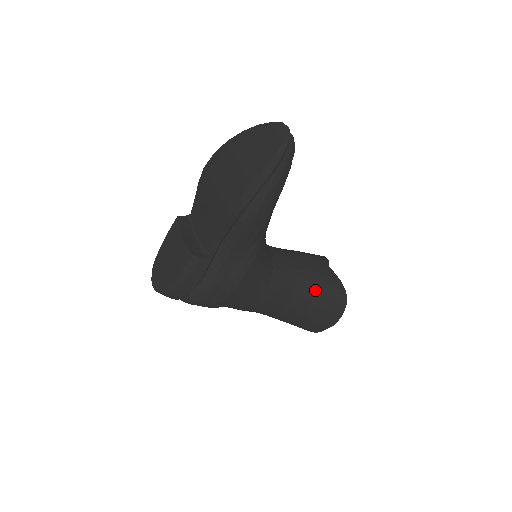
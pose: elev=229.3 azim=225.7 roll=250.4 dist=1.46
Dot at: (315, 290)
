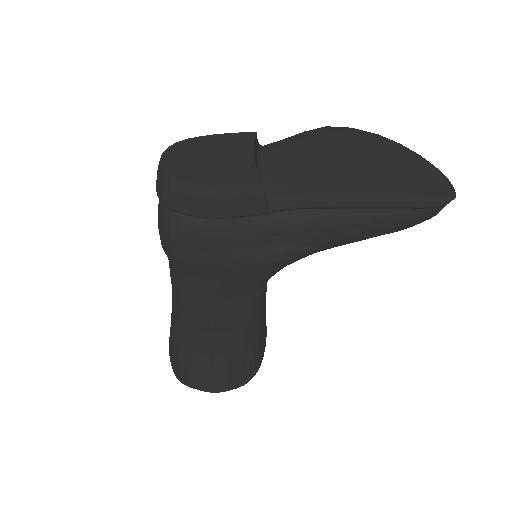
Dot at: (249, 344)
